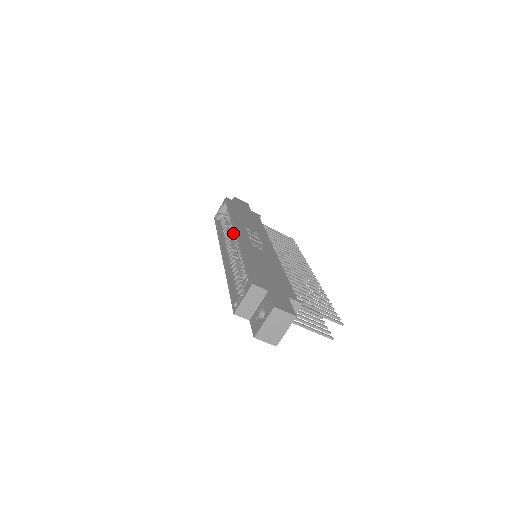
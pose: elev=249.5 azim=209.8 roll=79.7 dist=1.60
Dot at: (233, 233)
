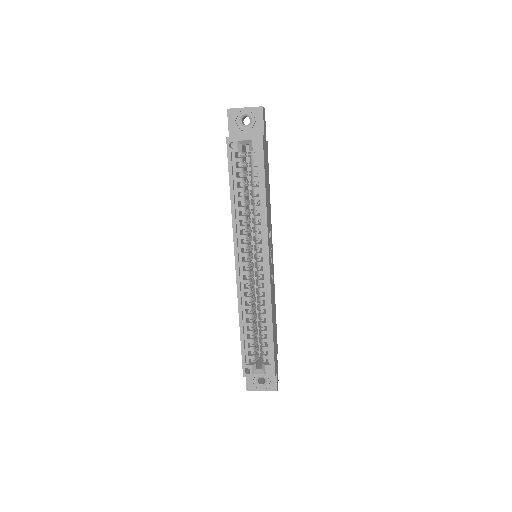
Dot at: occluded
